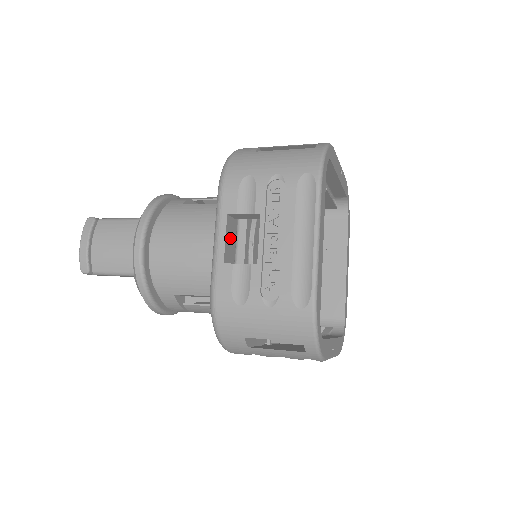
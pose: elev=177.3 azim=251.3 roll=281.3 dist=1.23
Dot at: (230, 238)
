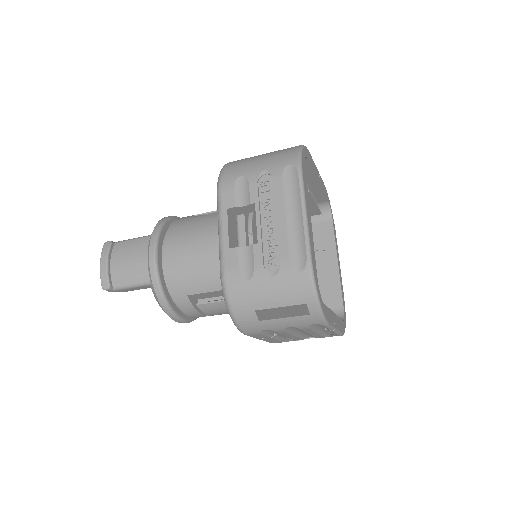
Dot at: (232, 230)
